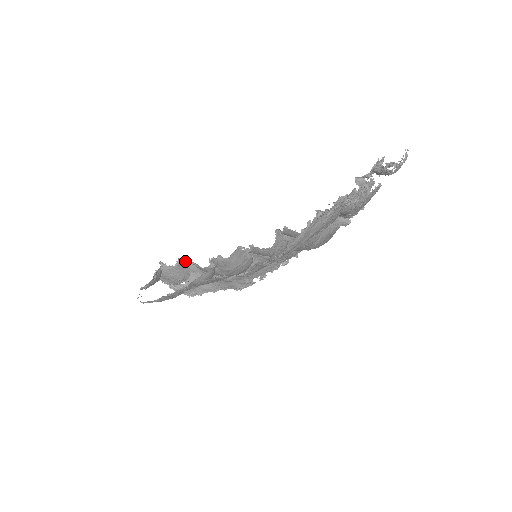
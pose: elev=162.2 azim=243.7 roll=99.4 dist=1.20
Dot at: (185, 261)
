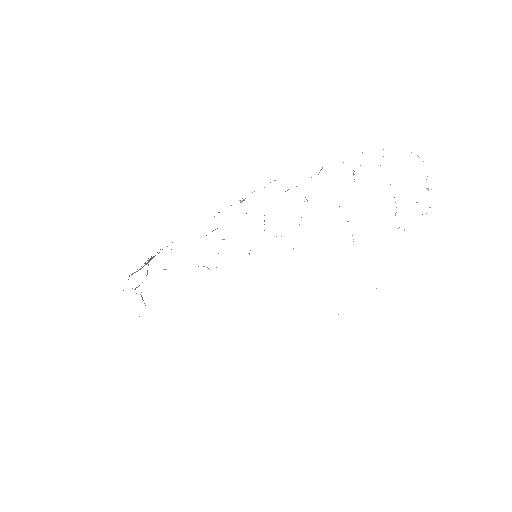
Dot at: occluded
